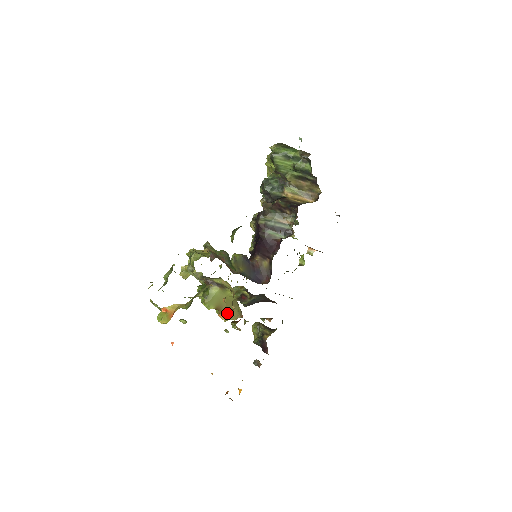
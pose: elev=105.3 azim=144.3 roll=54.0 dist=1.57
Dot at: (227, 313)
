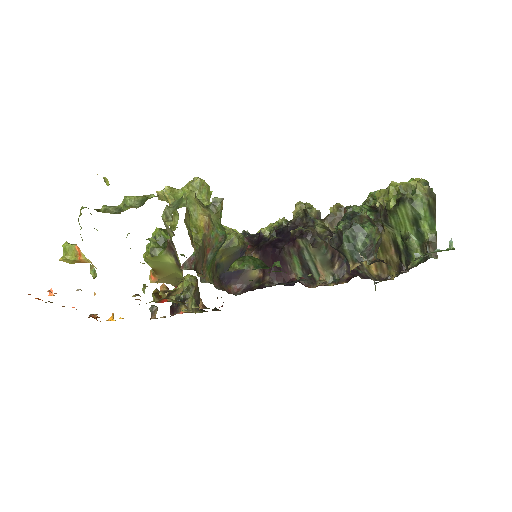
Dot at: (161, 279)
